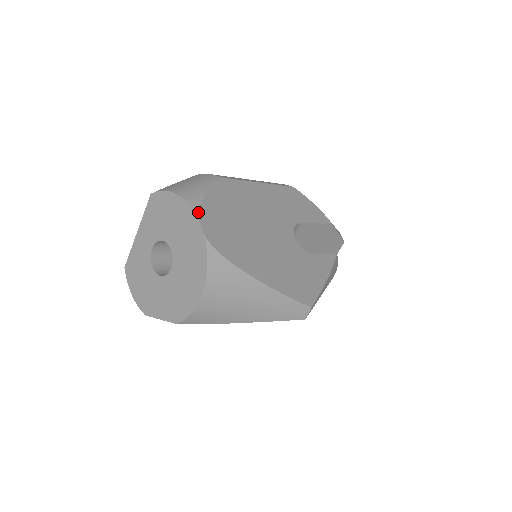
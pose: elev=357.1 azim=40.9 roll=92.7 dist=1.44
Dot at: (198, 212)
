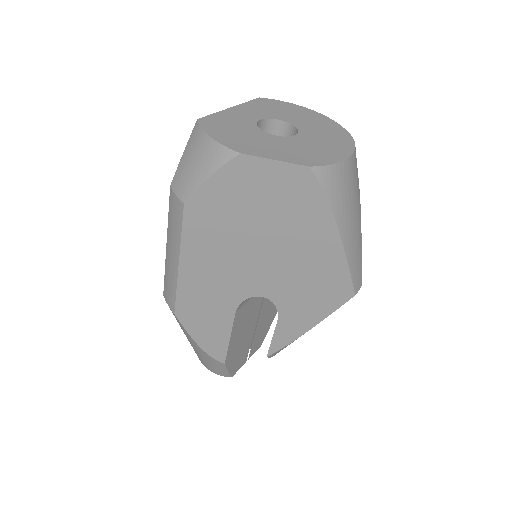
Dot at: occluded
